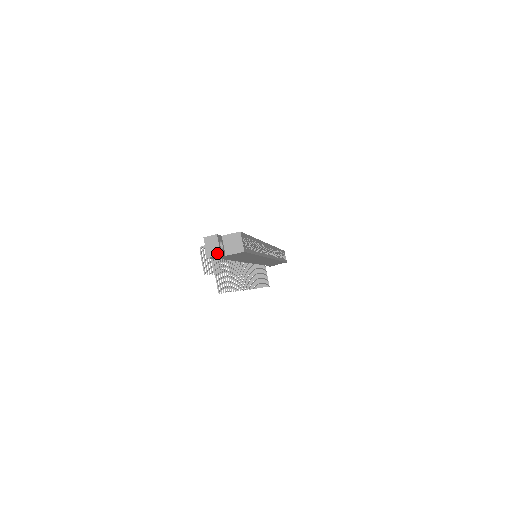
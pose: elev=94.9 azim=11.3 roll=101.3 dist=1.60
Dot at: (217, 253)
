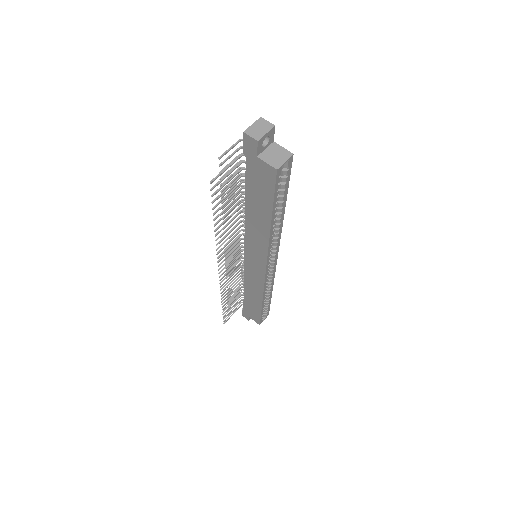
Dot at: (257, 137)
